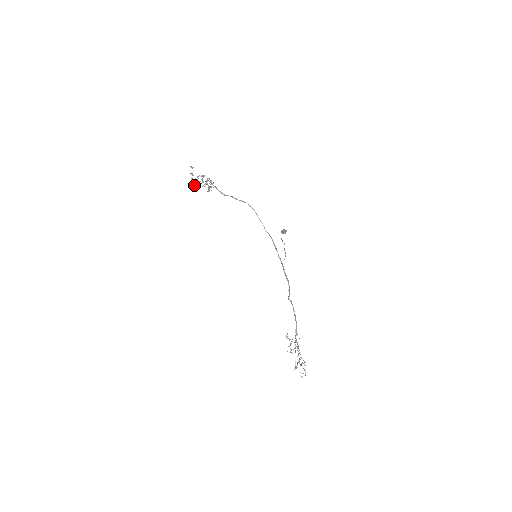
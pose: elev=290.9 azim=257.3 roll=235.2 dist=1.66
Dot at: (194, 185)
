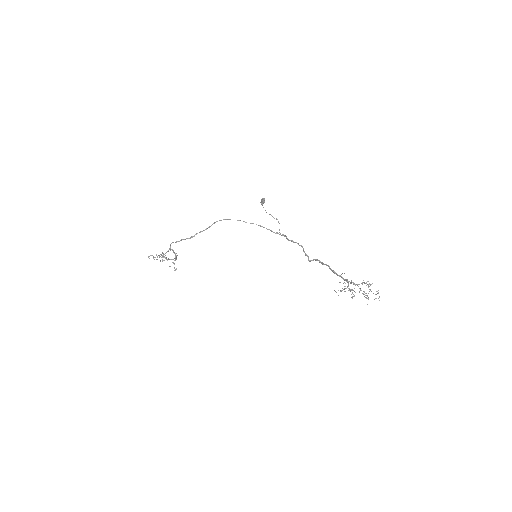
Dot at: (162, 256)
